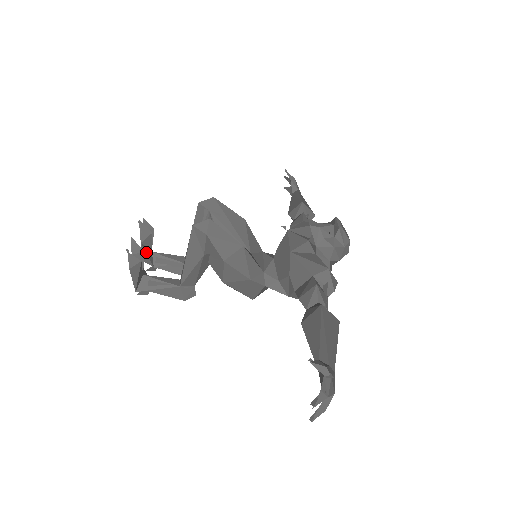
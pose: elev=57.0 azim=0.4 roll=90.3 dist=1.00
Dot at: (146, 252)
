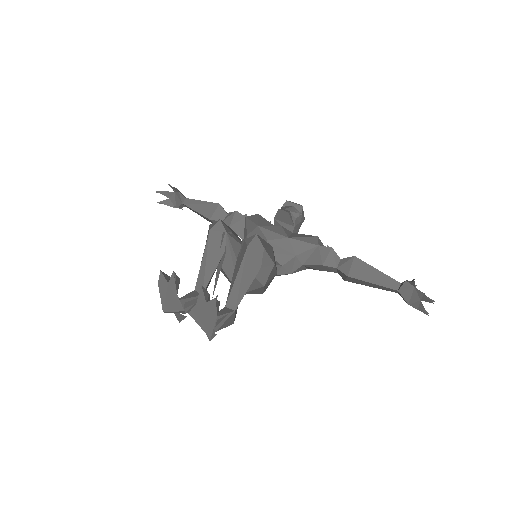
Dot at: (179, 302)
